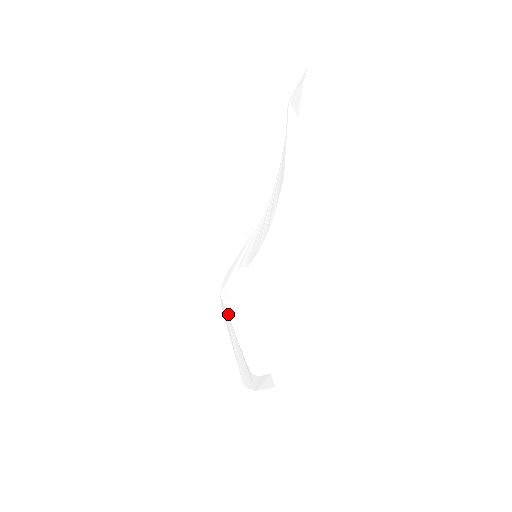
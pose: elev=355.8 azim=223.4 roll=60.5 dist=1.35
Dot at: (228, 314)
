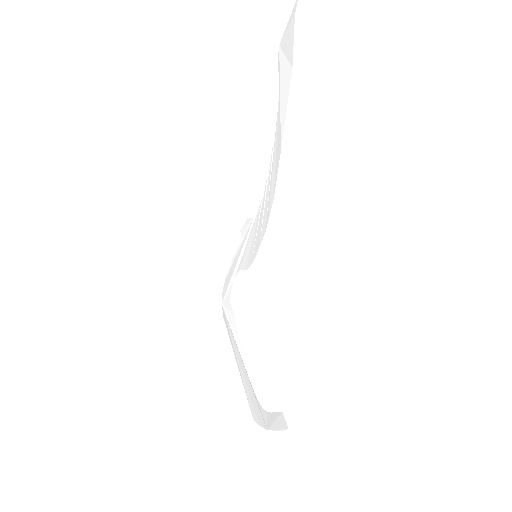
Dot at: (231, 329)
